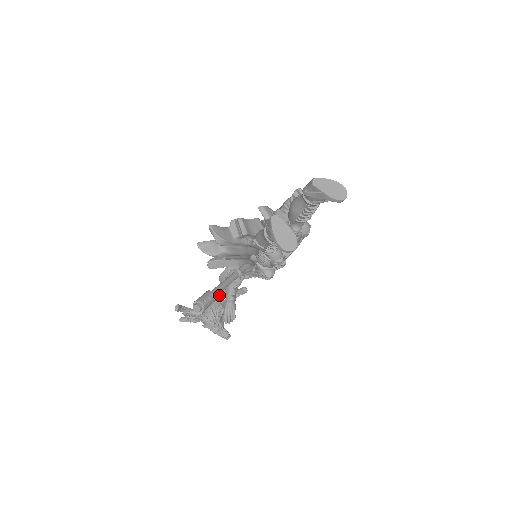
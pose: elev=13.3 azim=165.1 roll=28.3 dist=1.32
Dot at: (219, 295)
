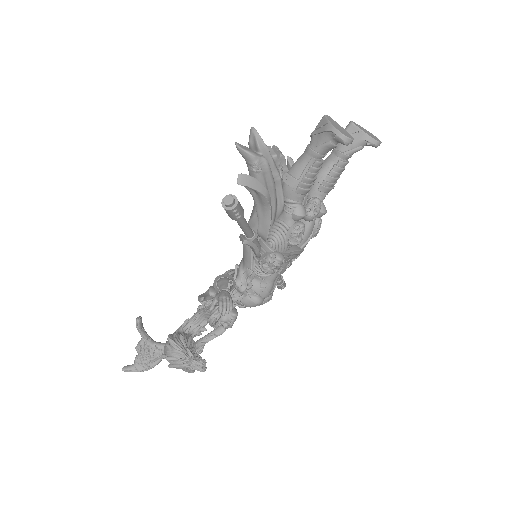
Dot at: (192, 325)
